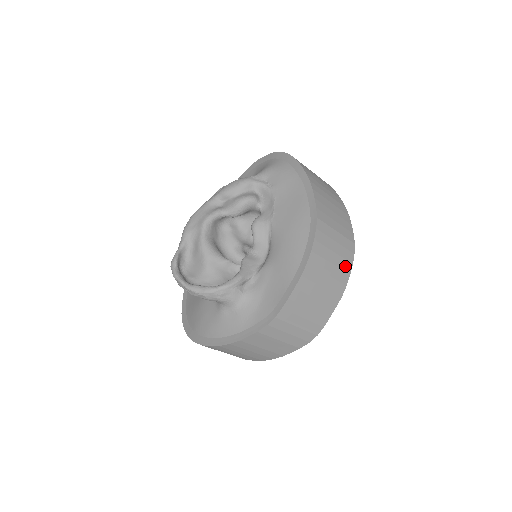
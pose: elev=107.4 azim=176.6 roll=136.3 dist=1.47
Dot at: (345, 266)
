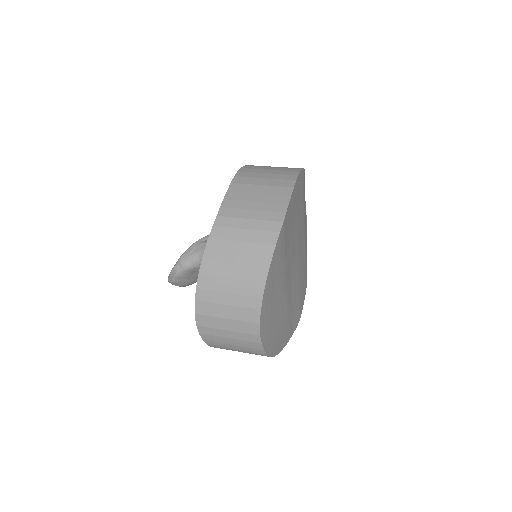
Dot at: (288, 173)
